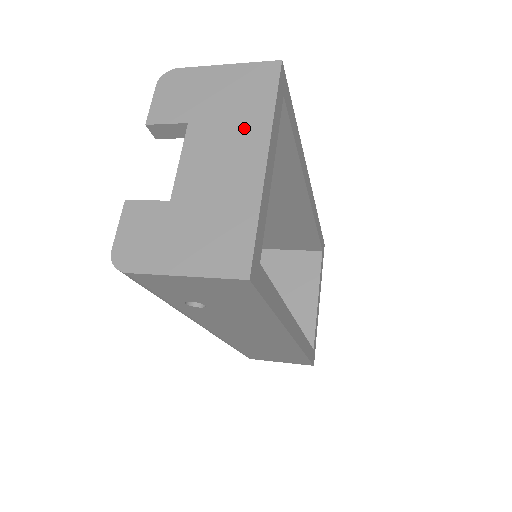
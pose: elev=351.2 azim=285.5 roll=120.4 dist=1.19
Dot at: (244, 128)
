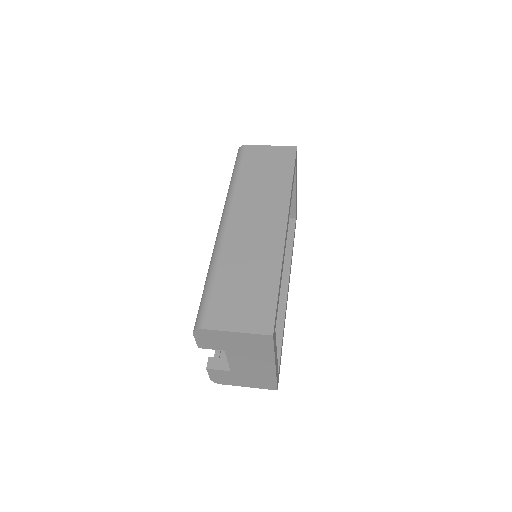
Dot at: (259, 356)
